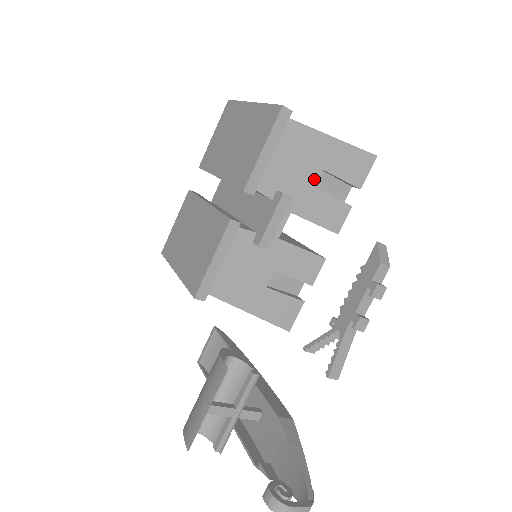
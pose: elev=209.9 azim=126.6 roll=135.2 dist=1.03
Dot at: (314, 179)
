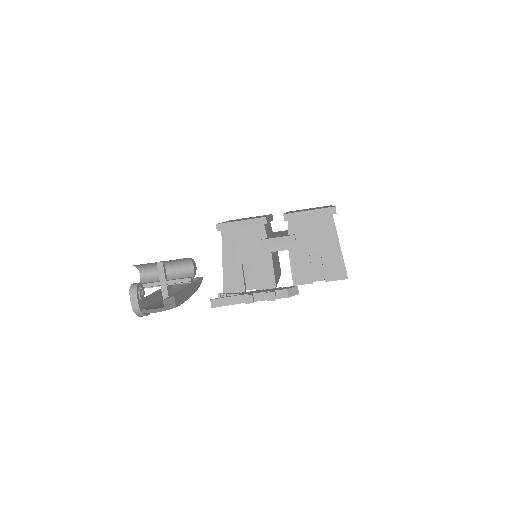
Dot at: (313, 251)
